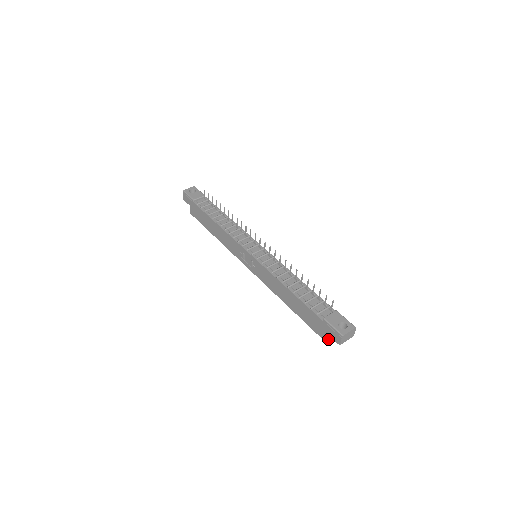
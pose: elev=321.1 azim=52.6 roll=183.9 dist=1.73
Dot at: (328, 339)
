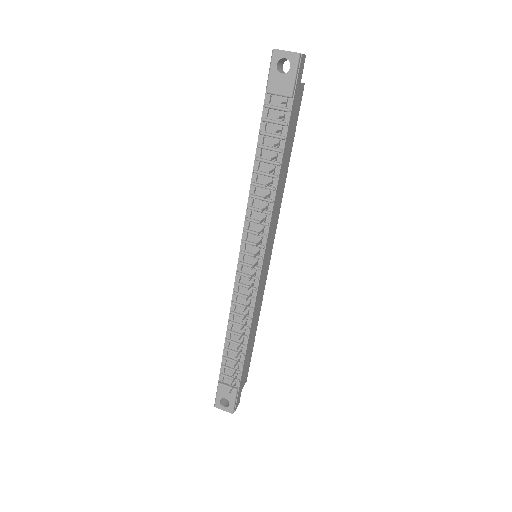
Dot at: occluded
